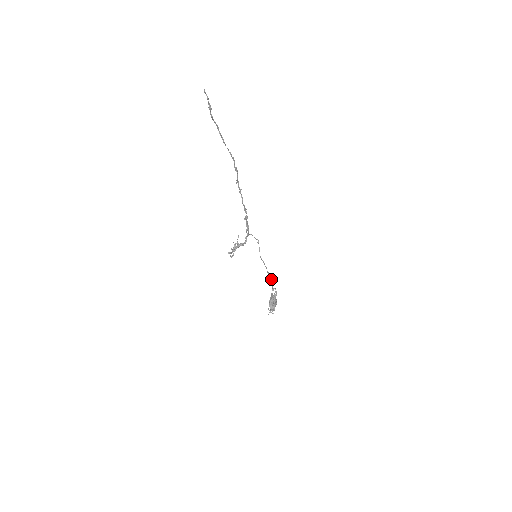
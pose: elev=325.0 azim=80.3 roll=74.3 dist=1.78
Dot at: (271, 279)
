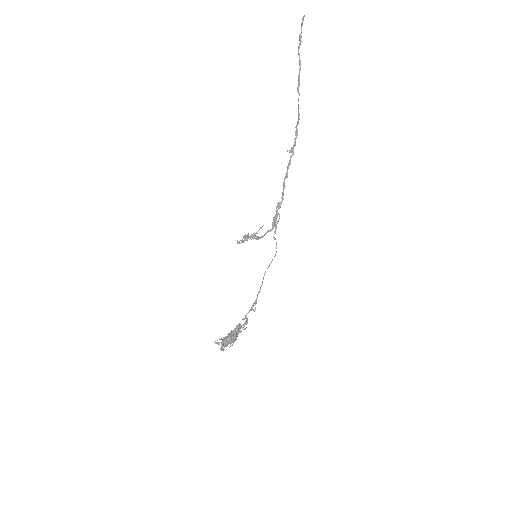
Dot at: (255, 309)
